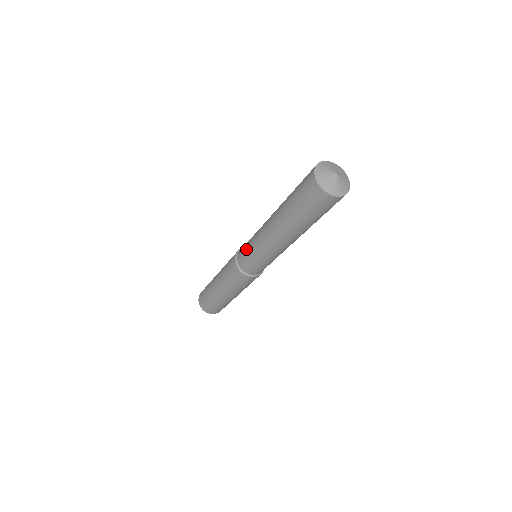
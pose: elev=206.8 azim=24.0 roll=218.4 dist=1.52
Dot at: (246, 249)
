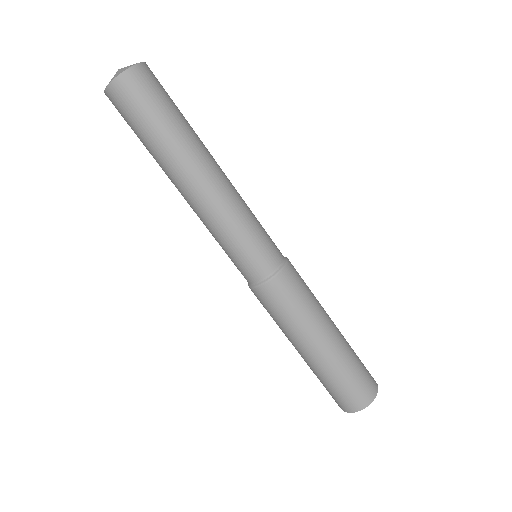
Dot at: (235, 255)
